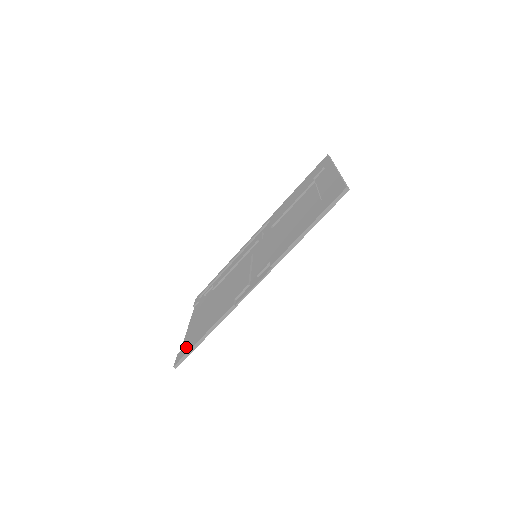
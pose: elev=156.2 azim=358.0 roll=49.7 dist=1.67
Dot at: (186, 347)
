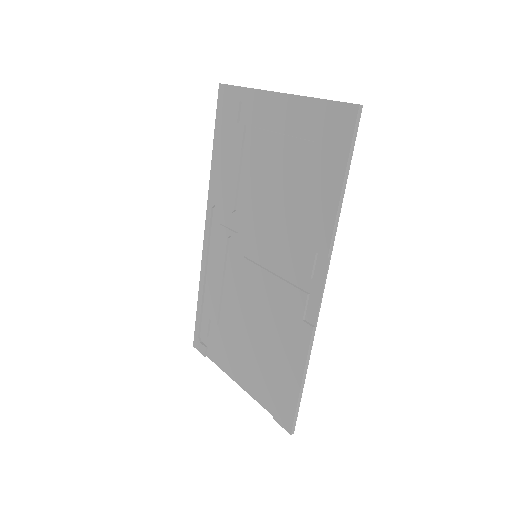
Dot at: (281, 406)
